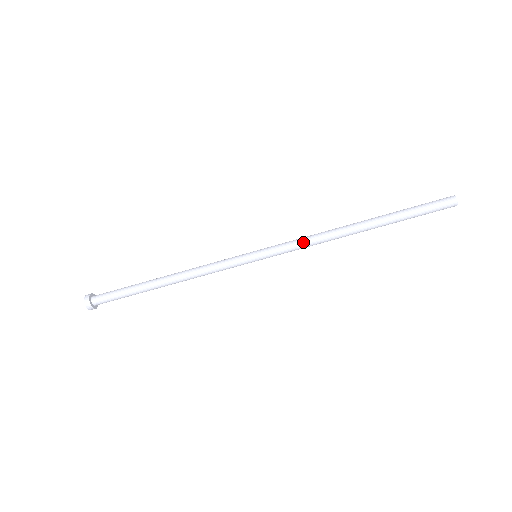
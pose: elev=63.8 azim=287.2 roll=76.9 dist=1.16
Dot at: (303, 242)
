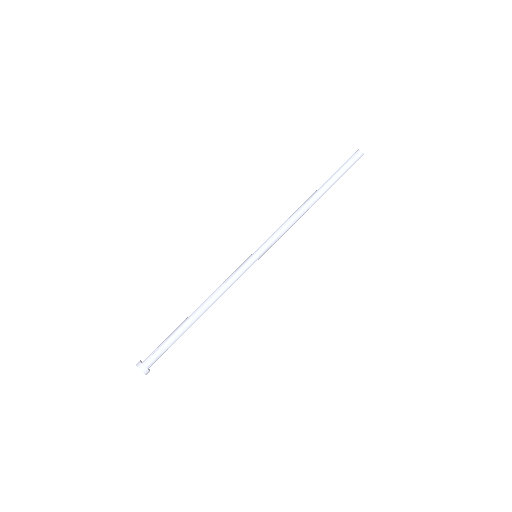
Dot at: (282, 226)
